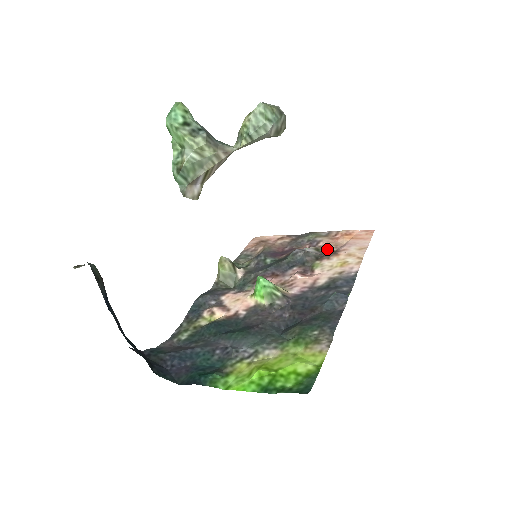
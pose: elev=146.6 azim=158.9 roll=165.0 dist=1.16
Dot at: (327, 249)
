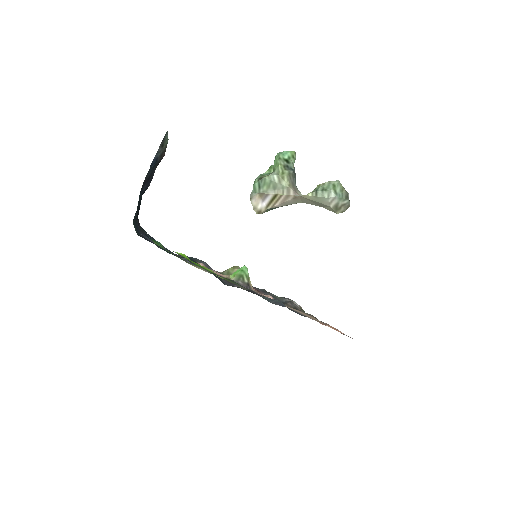
Dot at: occluded
